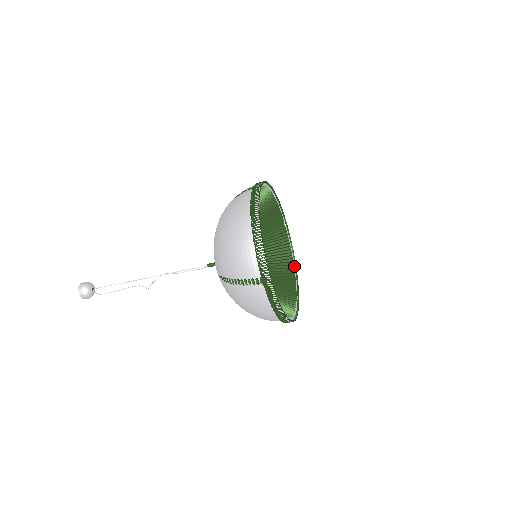
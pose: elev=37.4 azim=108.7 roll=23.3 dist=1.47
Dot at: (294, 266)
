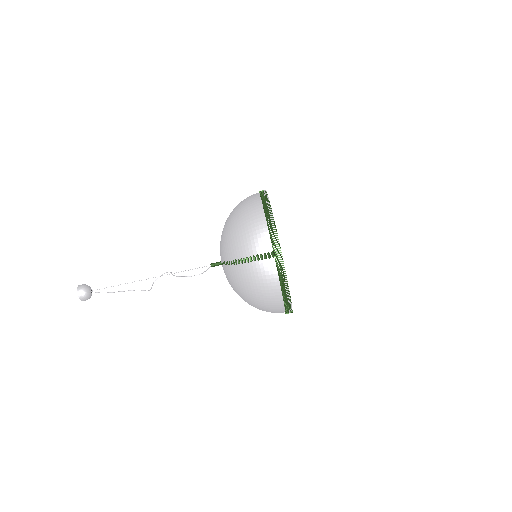
Dot at: occluded
